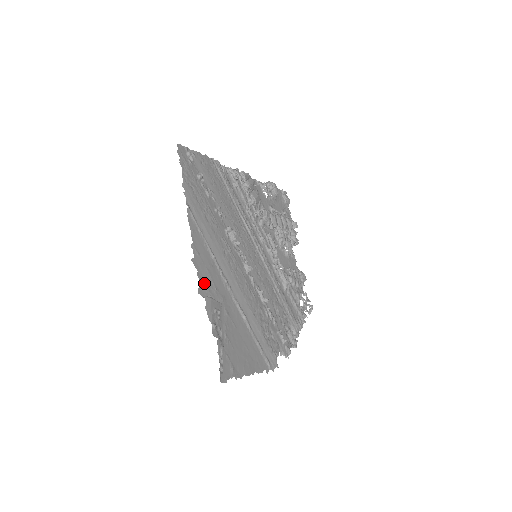
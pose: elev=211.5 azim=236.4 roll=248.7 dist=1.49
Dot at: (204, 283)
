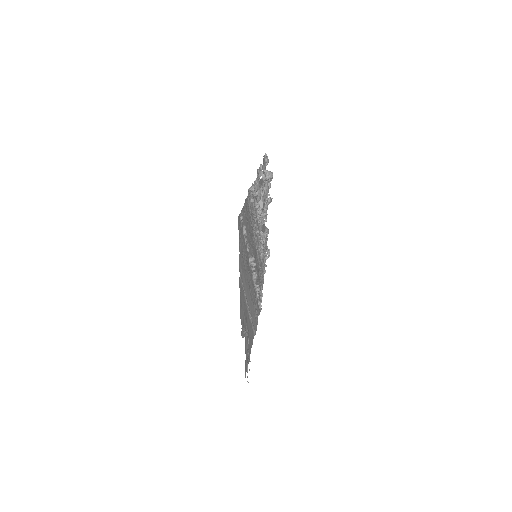
Dot at: occluded
